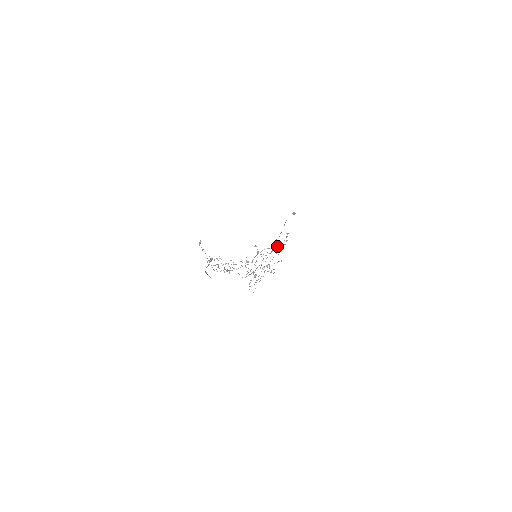
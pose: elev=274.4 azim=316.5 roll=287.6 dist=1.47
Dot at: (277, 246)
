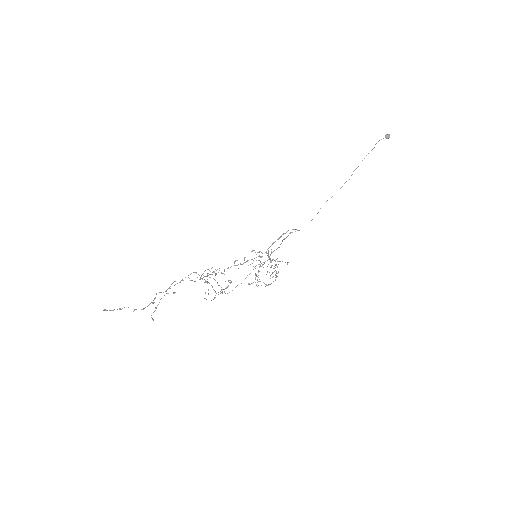
Dot at: occluded
